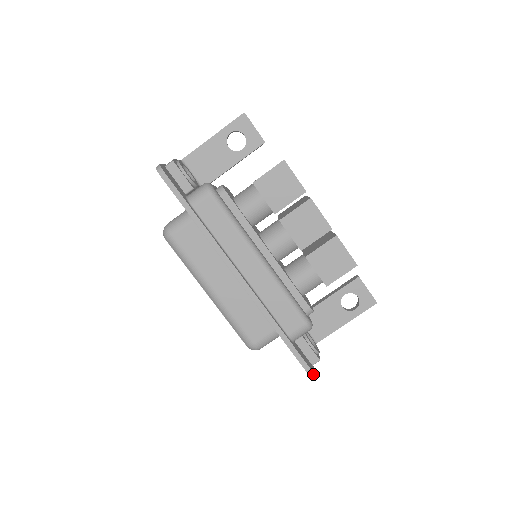
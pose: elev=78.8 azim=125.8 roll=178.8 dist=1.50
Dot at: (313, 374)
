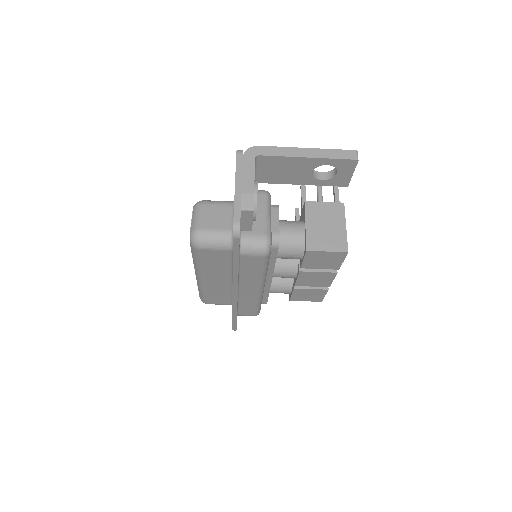
Dot at: occluded
